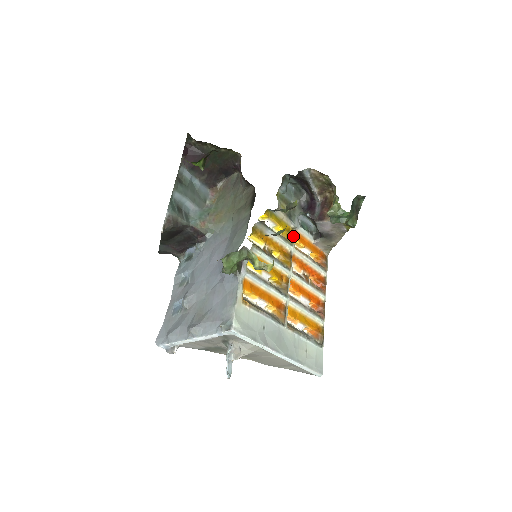
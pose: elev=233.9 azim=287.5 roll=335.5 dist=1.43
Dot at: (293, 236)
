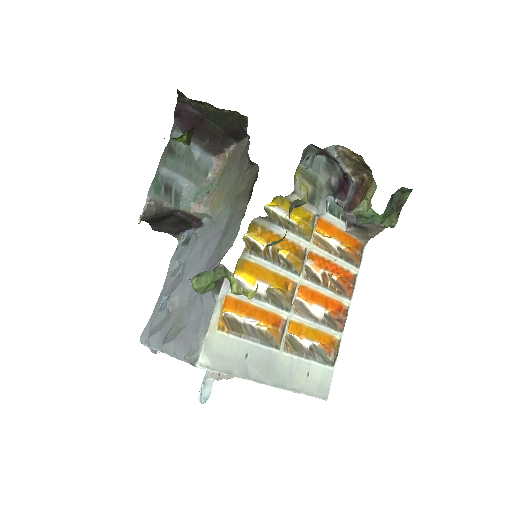
Dot at: (313, 227)
